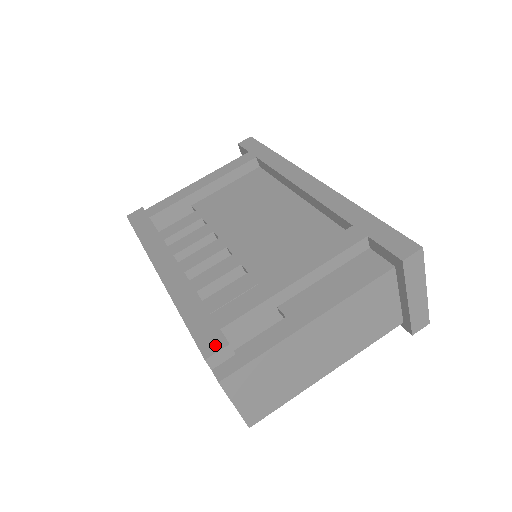
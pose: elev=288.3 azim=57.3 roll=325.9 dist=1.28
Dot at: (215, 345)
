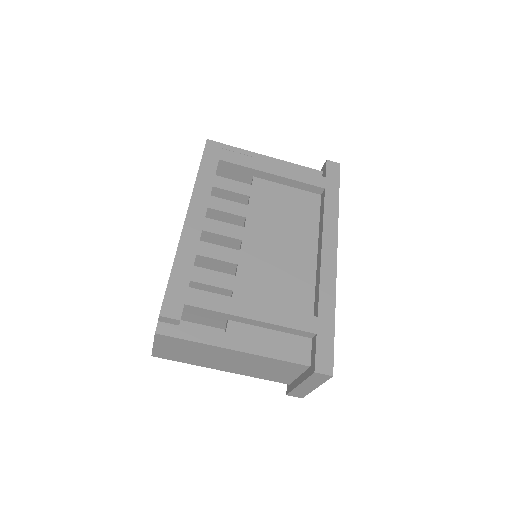
Dot at: (172, 312)
